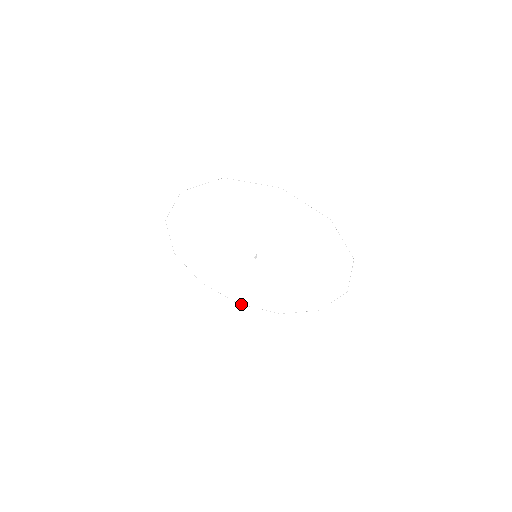
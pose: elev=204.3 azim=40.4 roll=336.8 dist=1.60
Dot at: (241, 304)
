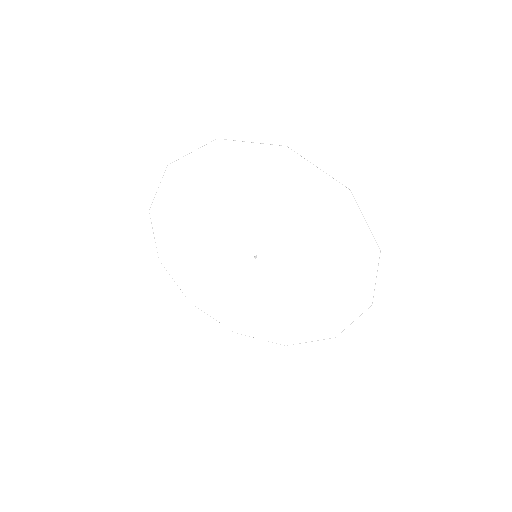
Dot at: occluded
